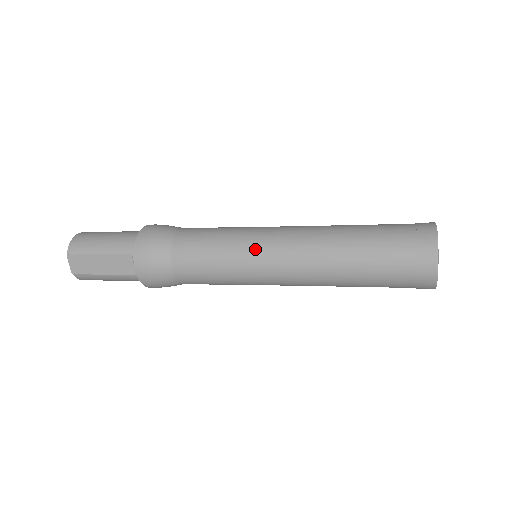
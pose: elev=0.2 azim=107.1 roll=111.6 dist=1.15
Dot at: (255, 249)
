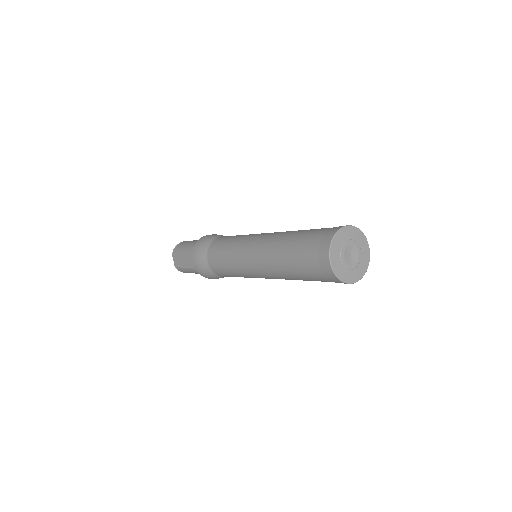
Dot at: (242, 248)
